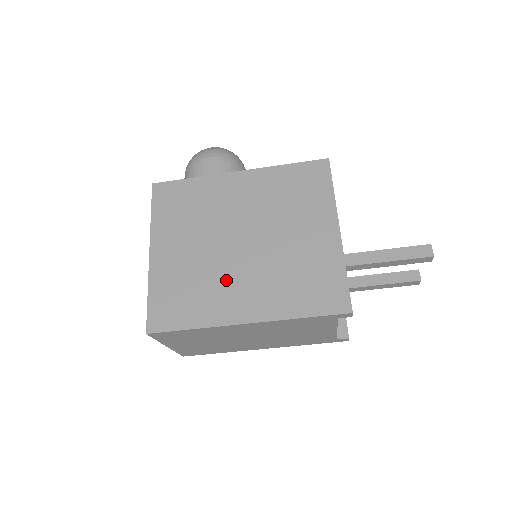
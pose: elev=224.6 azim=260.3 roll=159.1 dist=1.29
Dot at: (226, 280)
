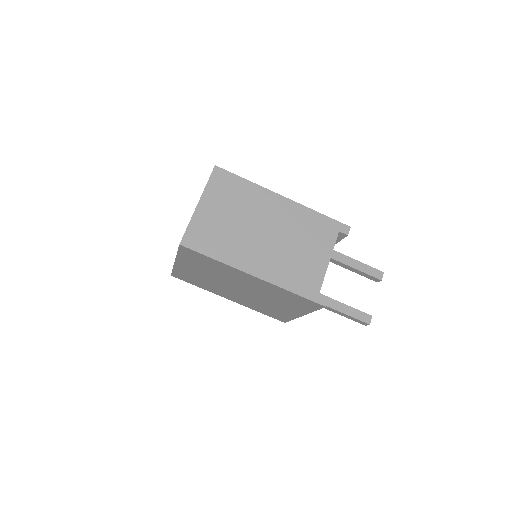
Dot at: occluded
